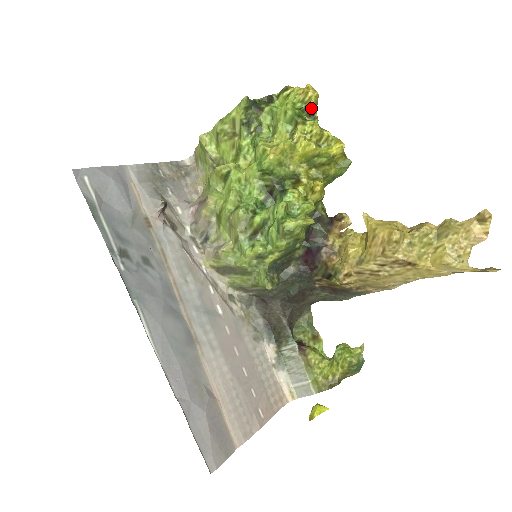
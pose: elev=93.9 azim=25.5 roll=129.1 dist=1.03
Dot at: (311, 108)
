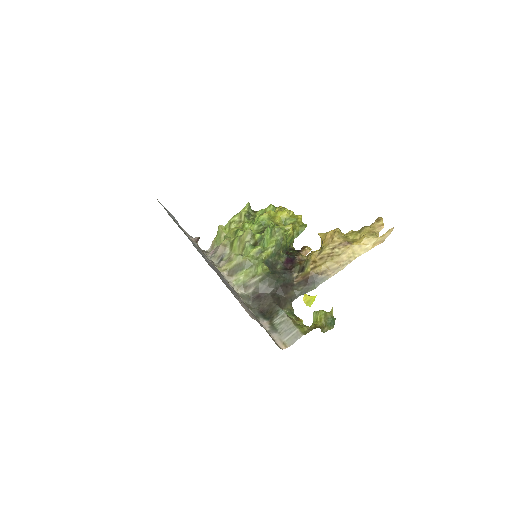
Dot at: occluded
